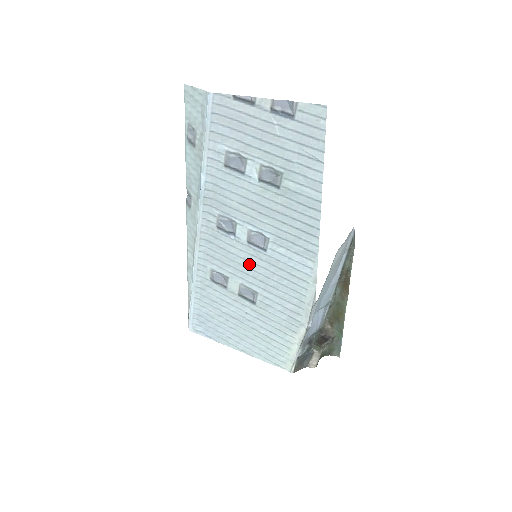
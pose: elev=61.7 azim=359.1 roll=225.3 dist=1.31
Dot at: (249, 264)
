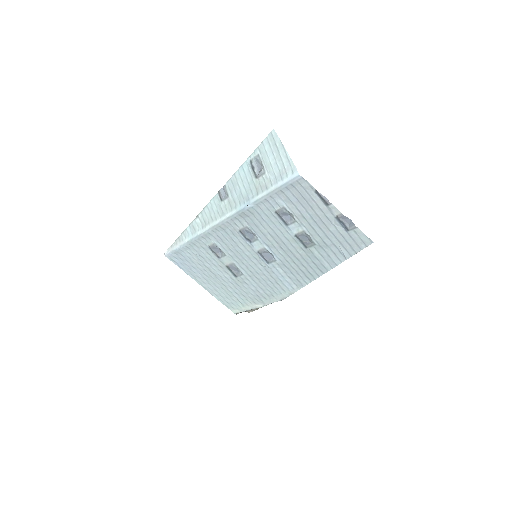
Dot at: (249, 260)
